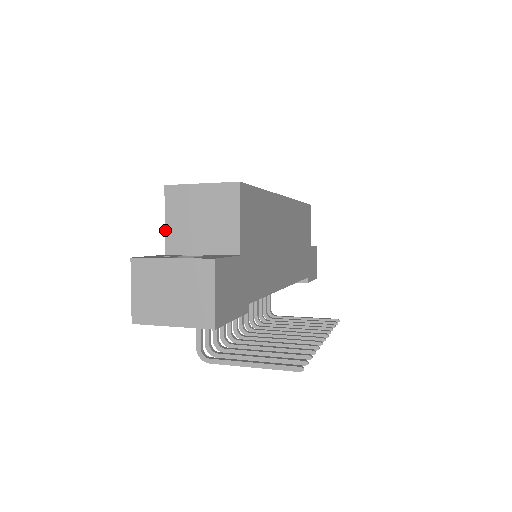
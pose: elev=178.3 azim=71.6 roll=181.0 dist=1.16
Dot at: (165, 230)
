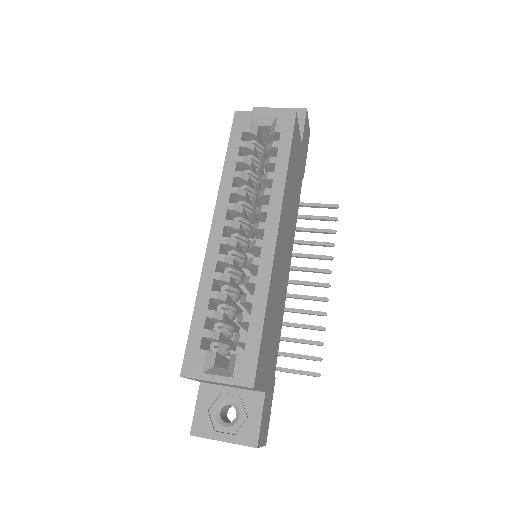
Dot at: occluded
